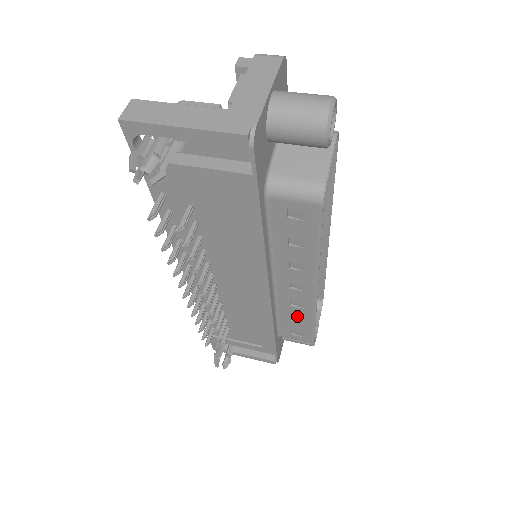
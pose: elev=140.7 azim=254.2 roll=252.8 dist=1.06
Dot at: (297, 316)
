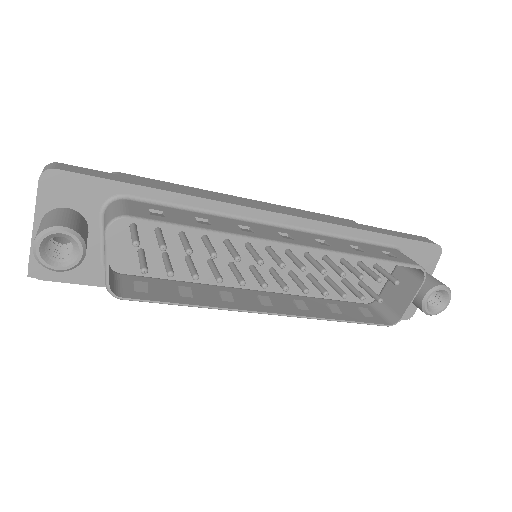
Dot at: (324, 311)
